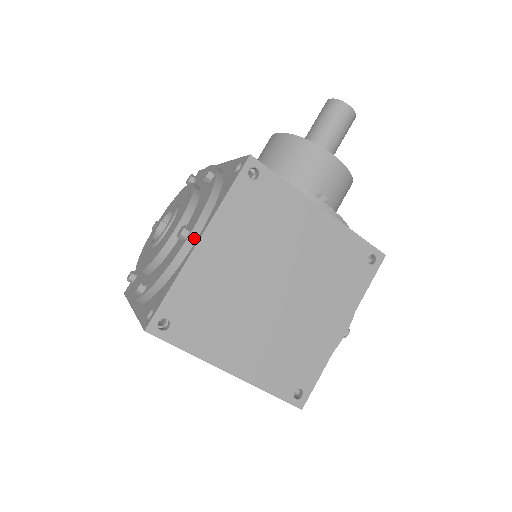
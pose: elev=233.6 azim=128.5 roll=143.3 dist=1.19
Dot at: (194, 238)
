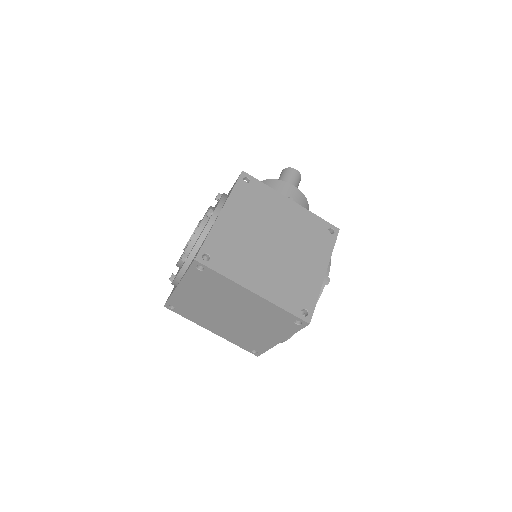
Dot at: (217, 213)
